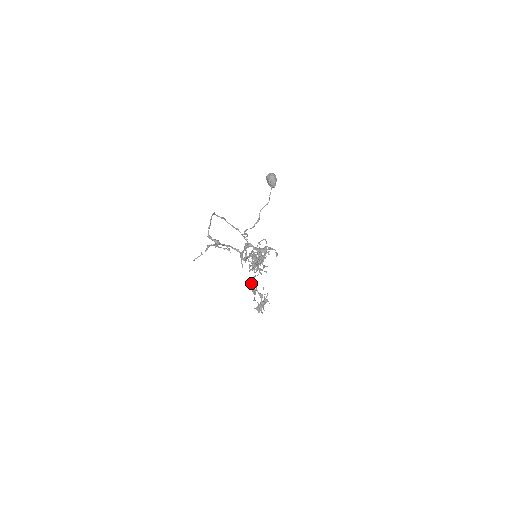
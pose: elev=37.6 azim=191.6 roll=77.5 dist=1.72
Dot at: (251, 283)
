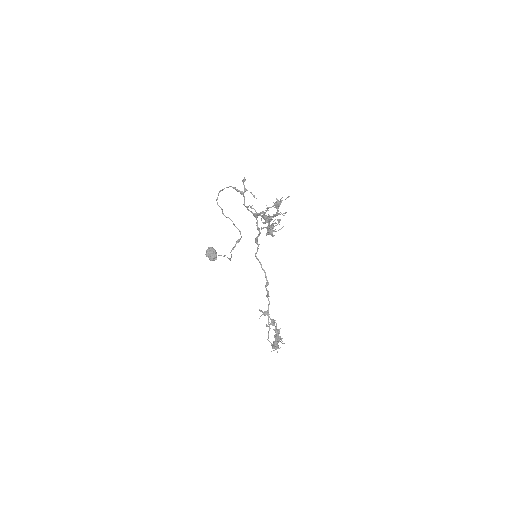
Dot at: (266, 283)
